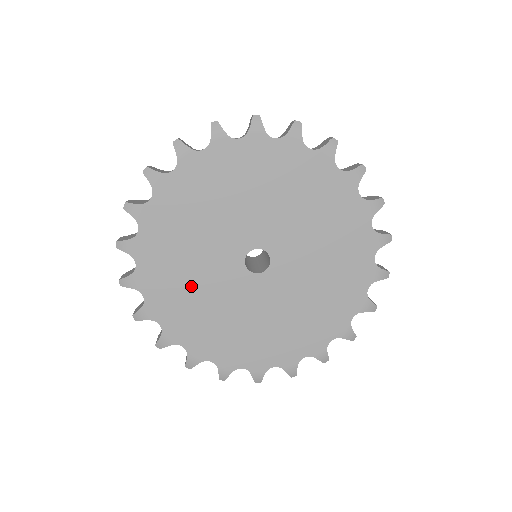
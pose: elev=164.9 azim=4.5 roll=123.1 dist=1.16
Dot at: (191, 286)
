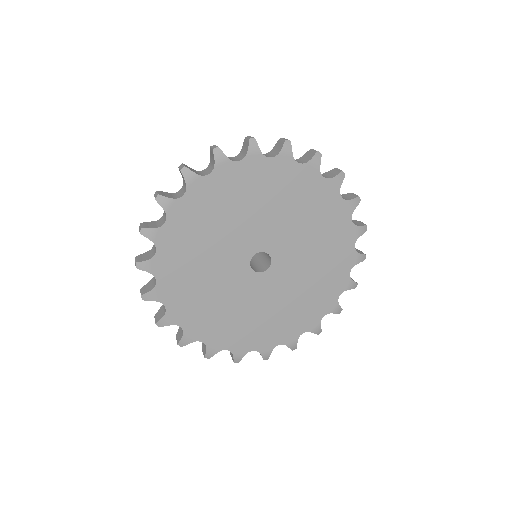
Dot at: (205, 242)
